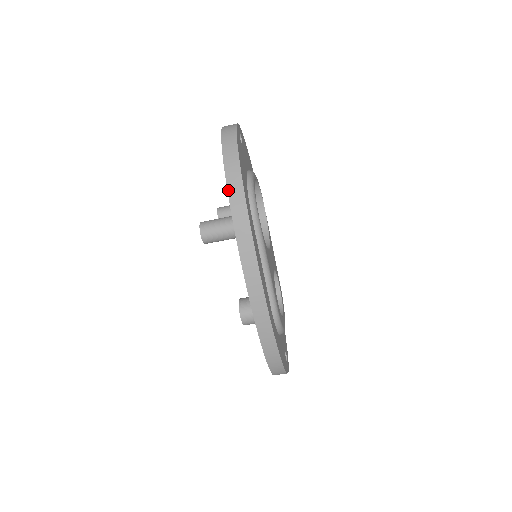
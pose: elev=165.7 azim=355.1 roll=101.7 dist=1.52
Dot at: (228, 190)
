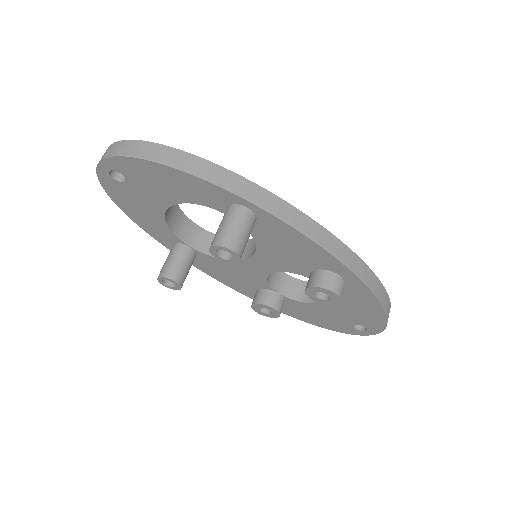
Dot at: (204, 179)
